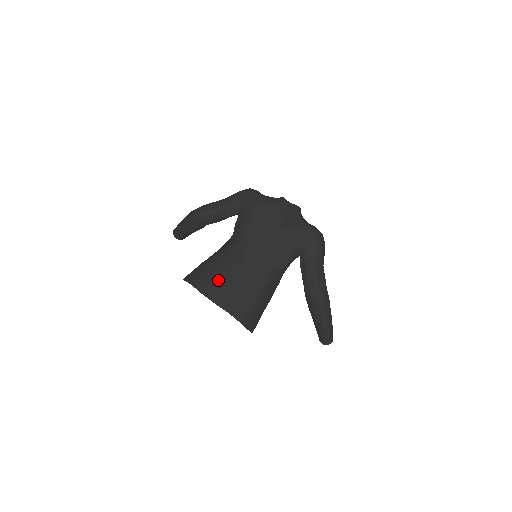
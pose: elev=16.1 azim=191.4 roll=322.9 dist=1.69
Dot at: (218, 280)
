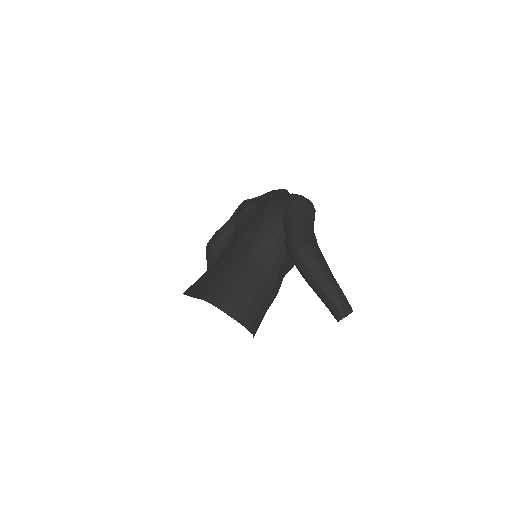
Dot at: (203, 279)
